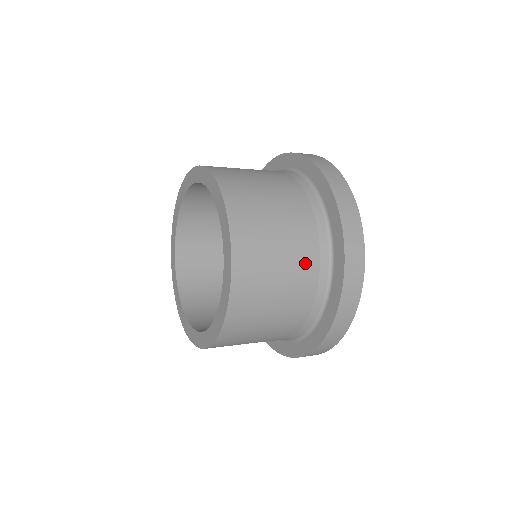
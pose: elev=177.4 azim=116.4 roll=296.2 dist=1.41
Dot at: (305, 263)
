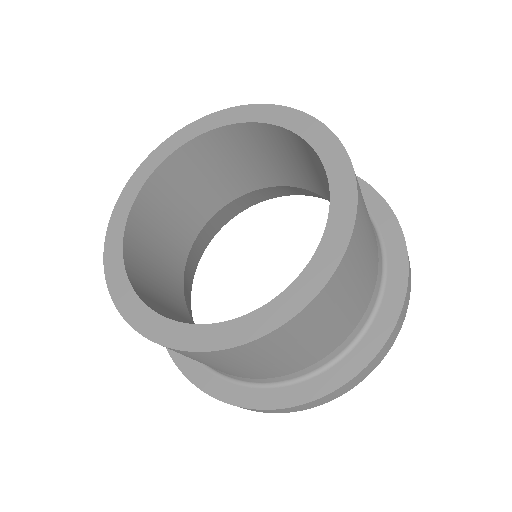
Dot at: (365, 297)
